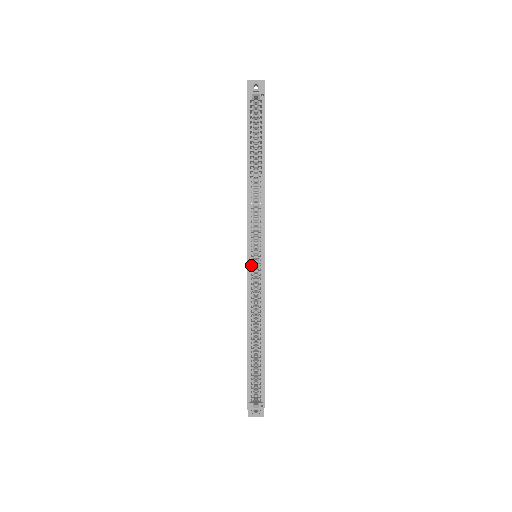
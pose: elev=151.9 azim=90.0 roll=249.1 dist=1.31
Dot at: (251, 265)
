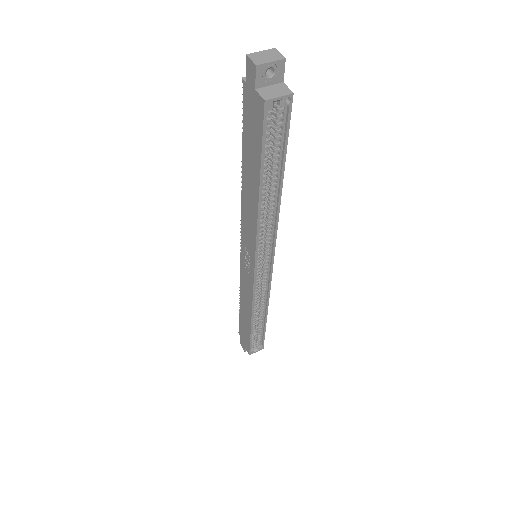
Dot at: occluded
